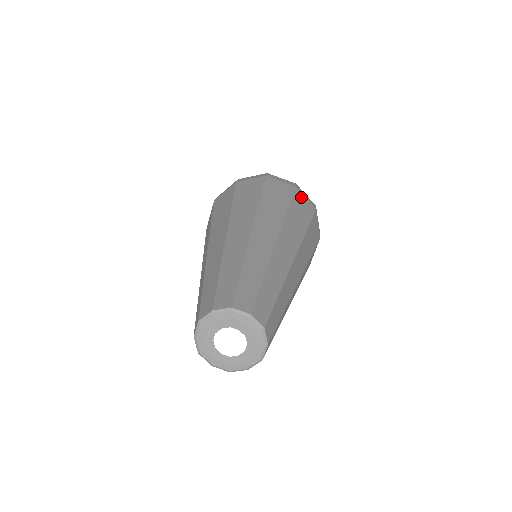
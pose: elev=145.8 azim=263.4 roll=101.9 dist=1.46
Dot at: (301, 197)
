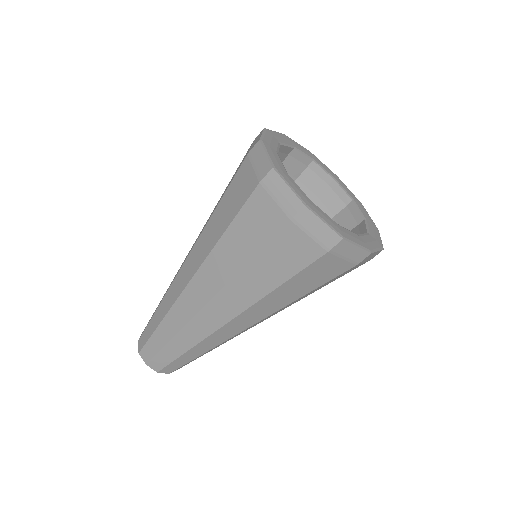
Dot at: (294, 238)
